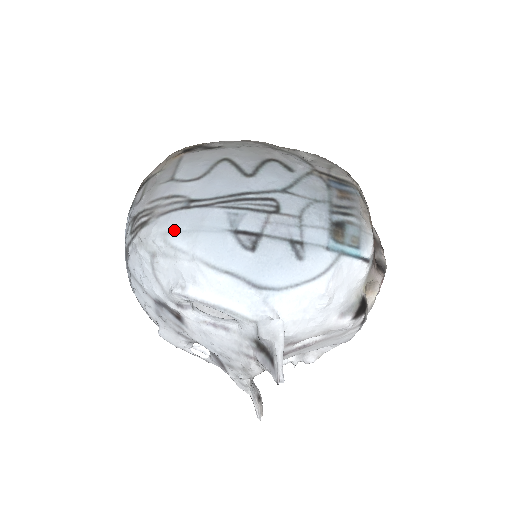
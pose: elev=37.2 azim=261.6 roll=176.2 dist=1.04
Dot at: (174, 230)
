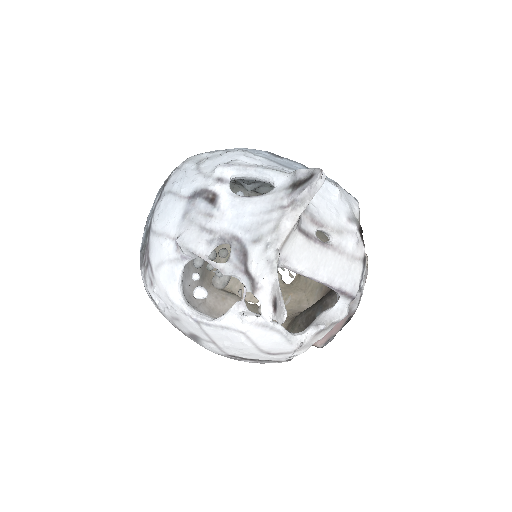
Dot at: occluded
